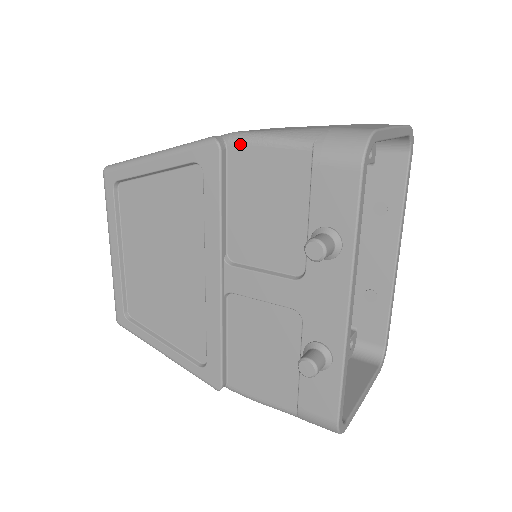
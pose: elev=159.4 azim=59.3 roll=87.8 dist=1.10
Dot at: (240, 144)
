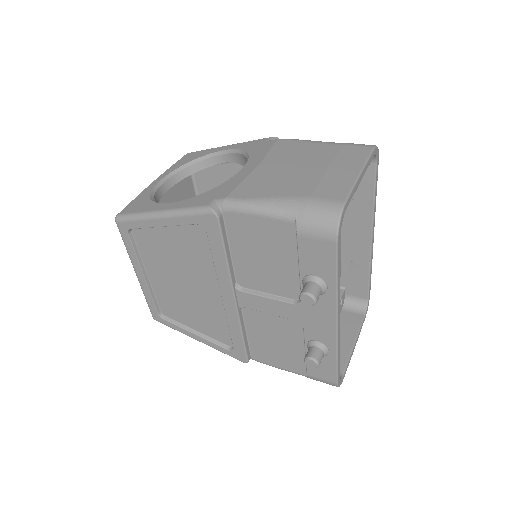
Dot at: (234, 212)
